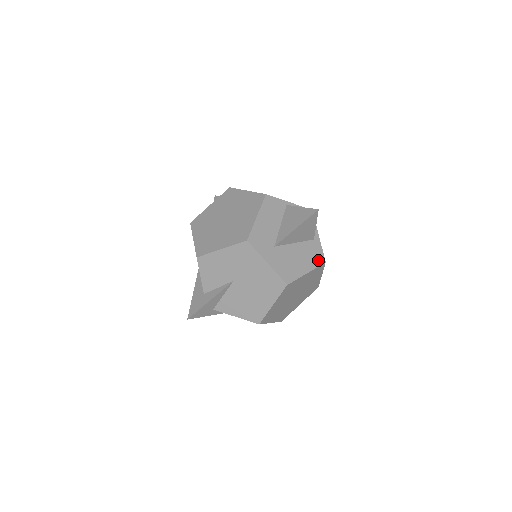
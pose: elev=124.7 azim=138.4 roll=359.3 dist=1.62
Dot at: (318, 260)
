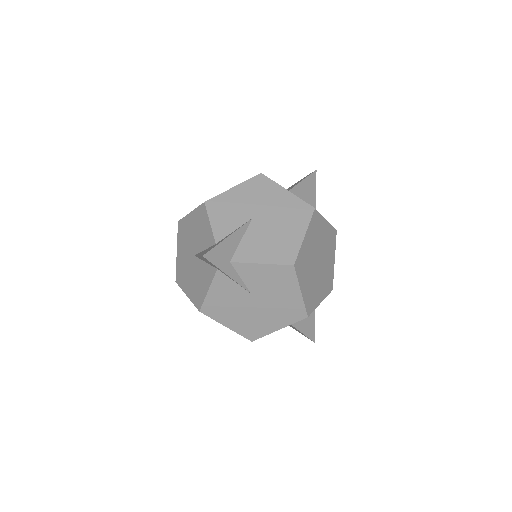
Dot at: occluded
